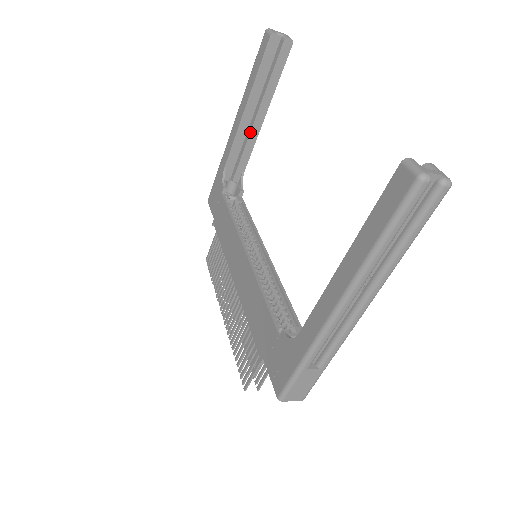
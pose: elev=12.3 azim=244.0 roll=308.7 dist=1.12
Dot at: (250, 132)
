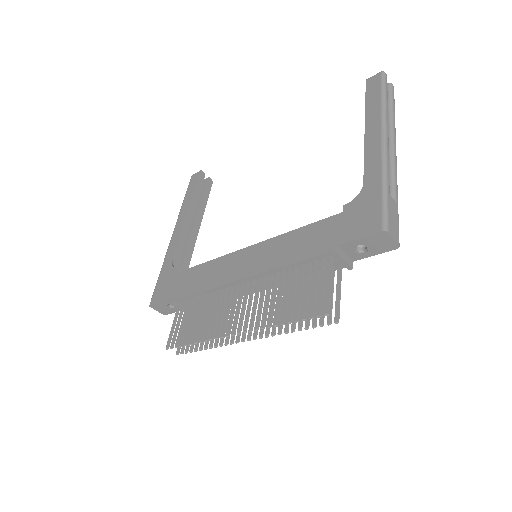
Dot at: (191, 234)
